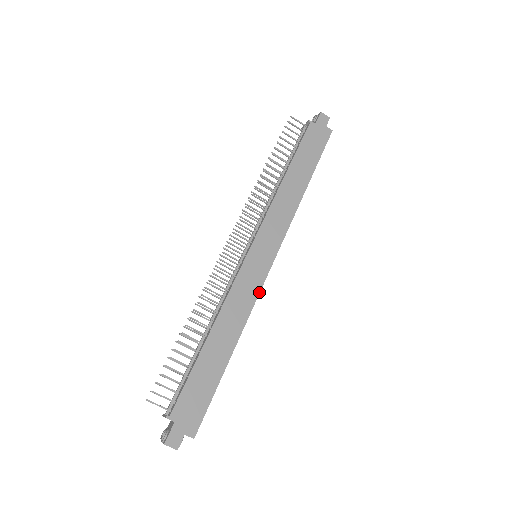
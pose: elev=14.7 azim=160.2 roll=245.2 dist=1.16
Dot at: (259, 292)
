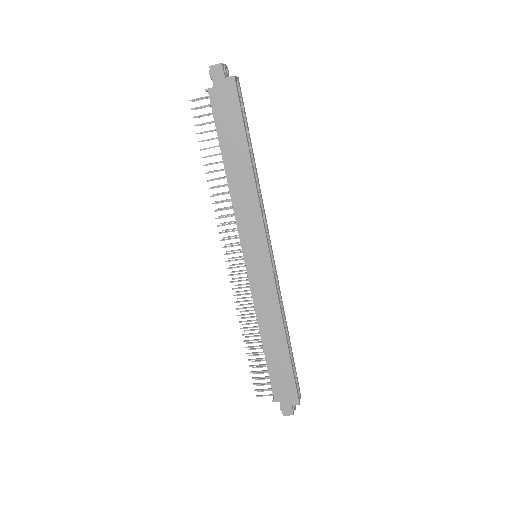
Dot at: (275, 288)
